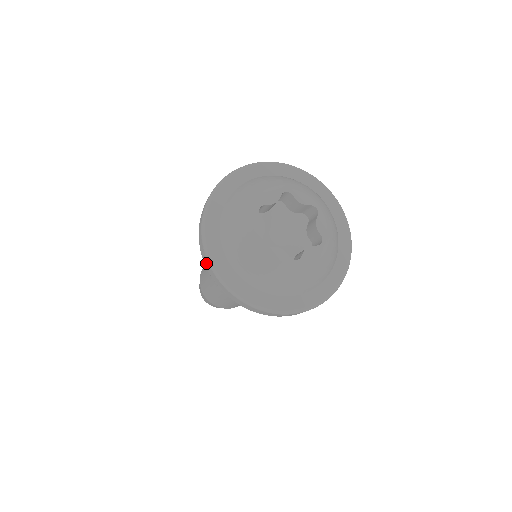
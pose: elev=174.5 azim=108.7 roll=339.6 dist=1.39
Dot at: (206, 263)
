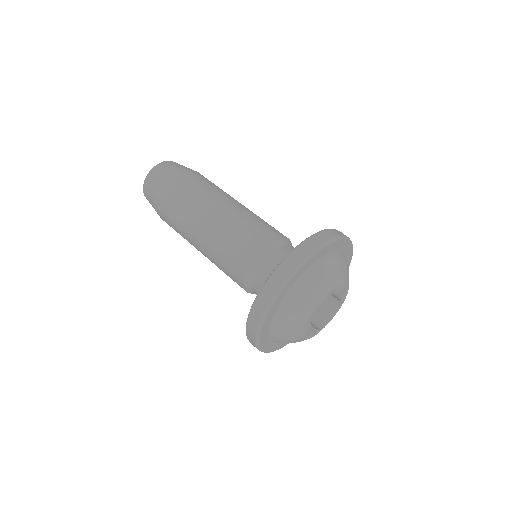
Dot at: (253, 345)
